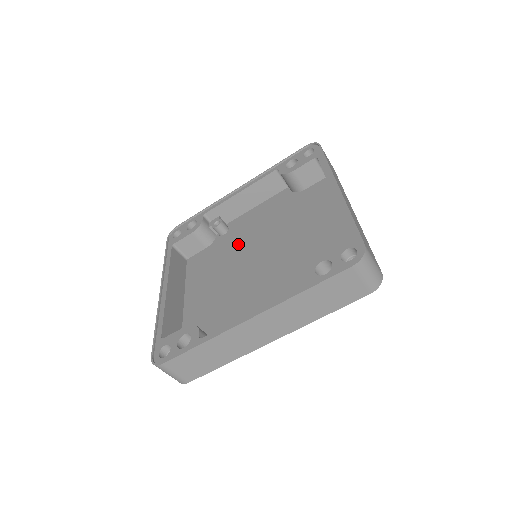
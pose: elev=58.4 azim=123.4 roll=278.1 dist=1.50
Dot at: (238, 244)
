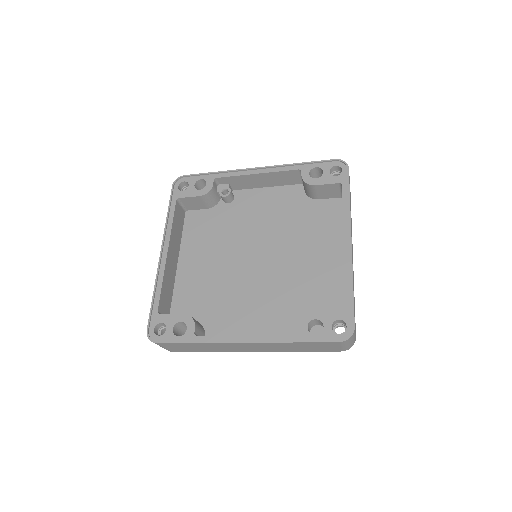
Dot at: (241, 226)
